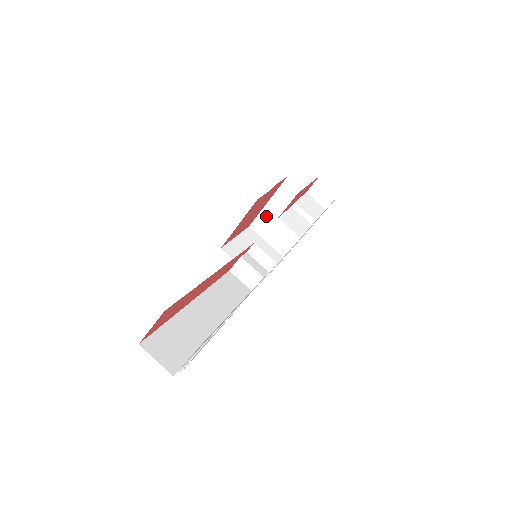
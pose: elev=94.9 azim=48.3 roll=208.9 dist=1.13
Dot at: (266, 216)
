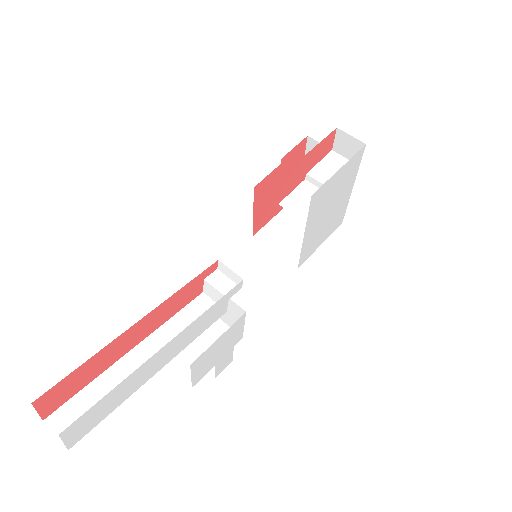
Dot at: occluded
